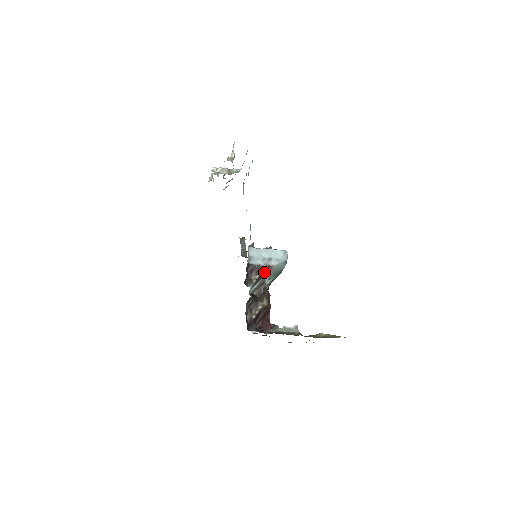
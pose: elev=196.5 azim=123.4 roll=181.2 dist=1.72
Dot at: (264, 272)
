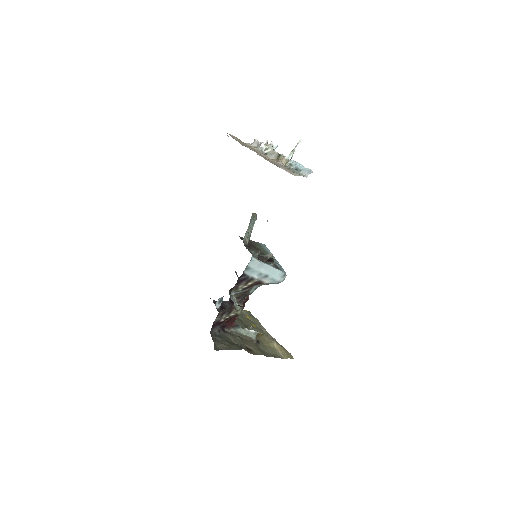
Dot at: (254, 285)
